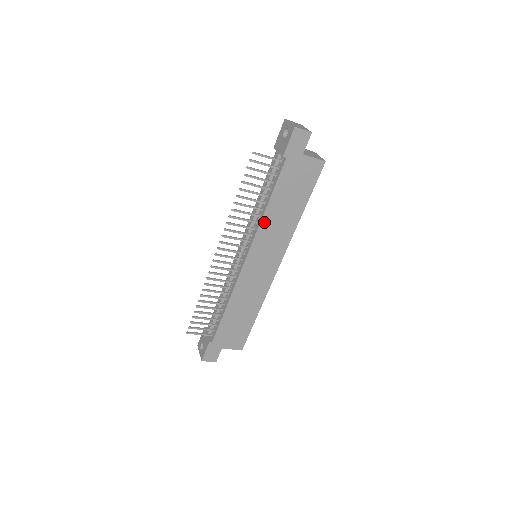
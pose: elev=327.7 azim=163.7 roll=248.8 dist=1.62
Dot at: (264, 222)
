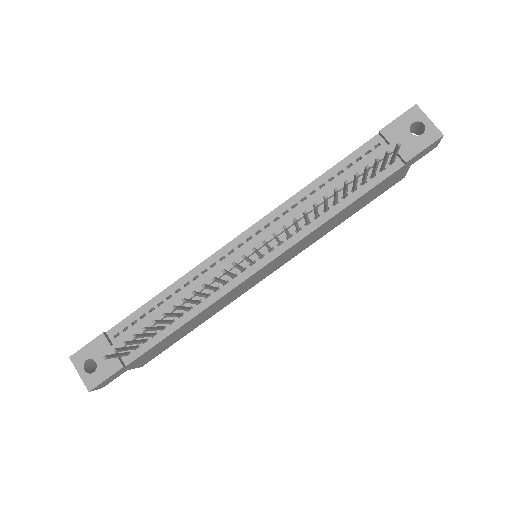
Dot at: (319, 228)
